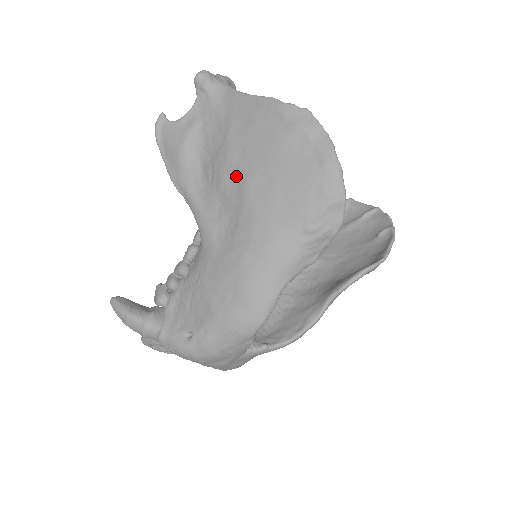
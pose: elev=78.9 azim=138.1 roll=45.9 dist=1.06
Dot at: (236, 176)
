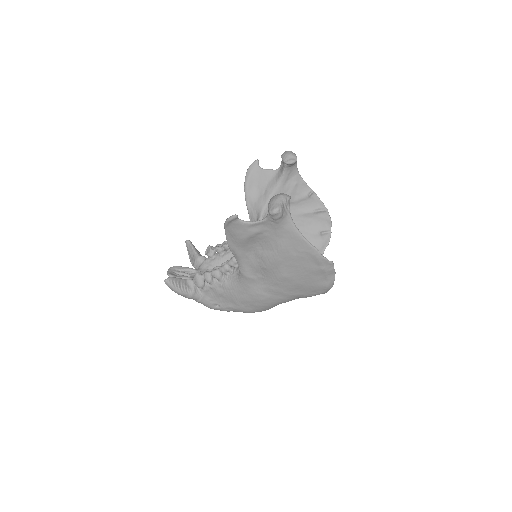
Dot at: (277, 271)
